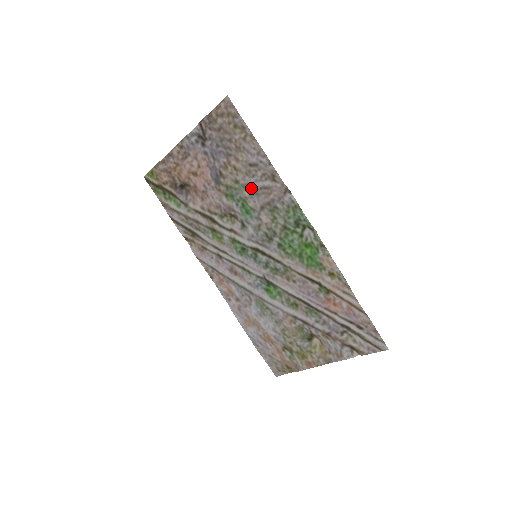
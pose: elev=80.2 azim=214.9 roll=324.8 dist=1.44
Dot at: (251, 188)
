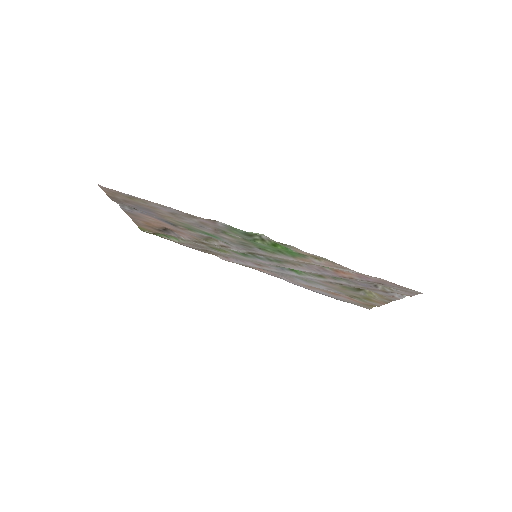
Dot at: (193, 225)
